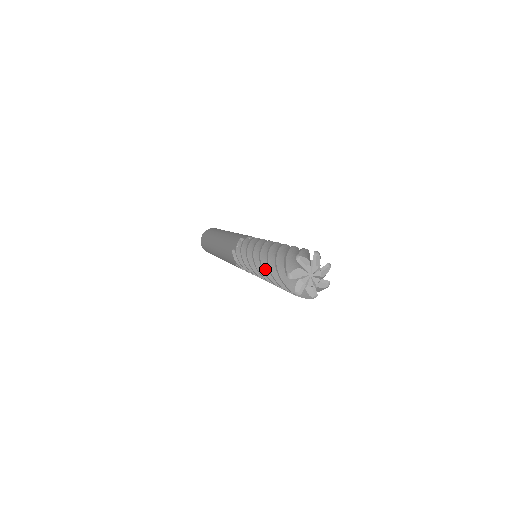
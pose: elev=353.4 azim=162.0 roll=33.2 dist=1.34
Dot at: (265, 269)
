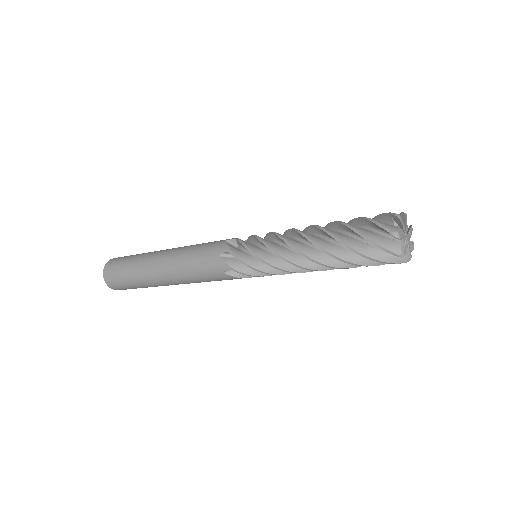
Dot at: (326, 248)
